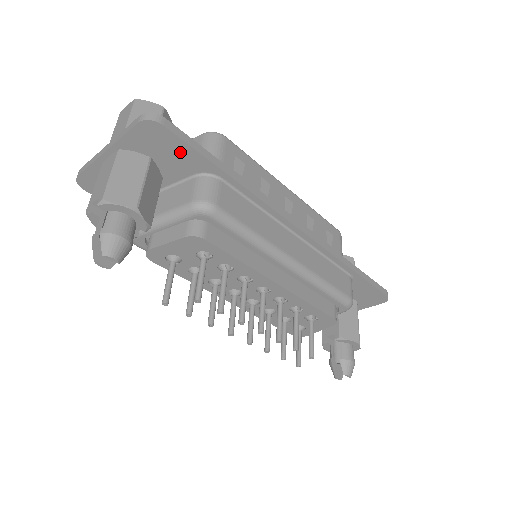
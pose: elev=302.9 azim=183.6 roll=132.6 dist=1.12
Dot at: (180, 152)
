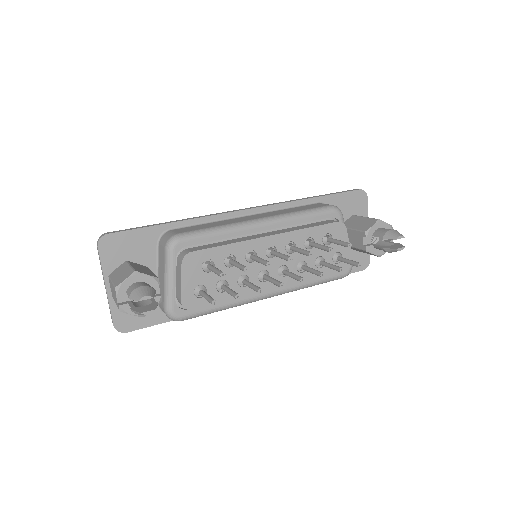
Dot at: (134, 240)
